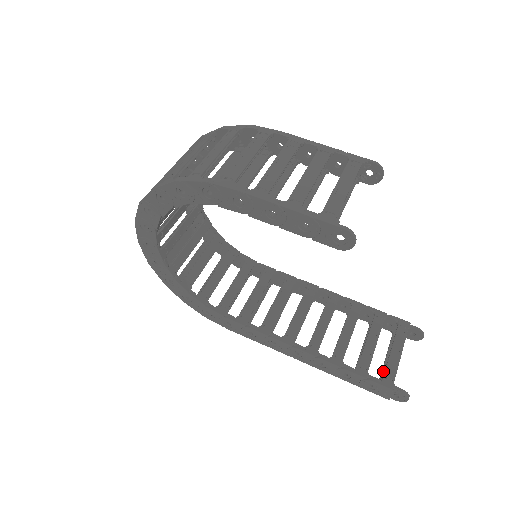
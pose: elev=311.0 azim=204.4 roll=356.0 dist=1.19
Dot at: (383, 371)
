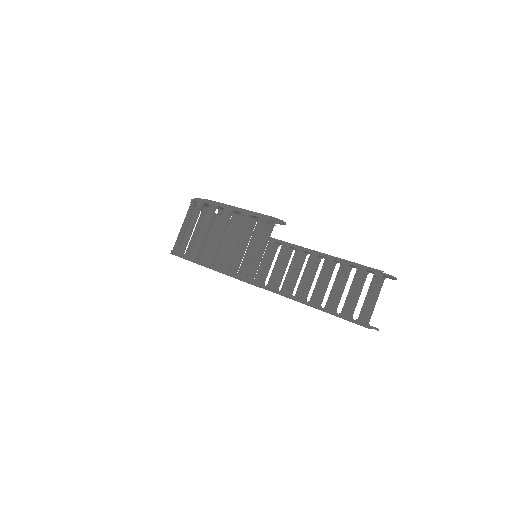
Dot at: occluded
